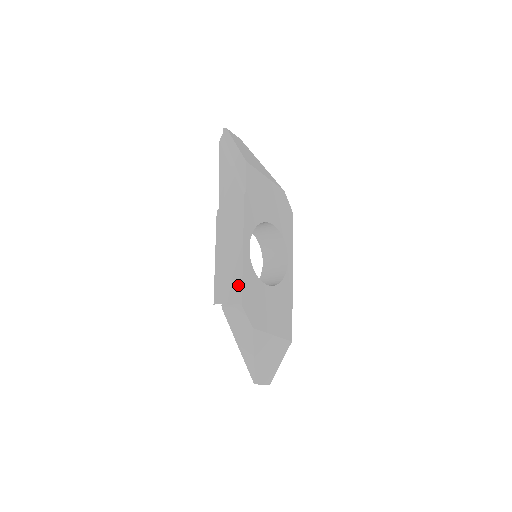
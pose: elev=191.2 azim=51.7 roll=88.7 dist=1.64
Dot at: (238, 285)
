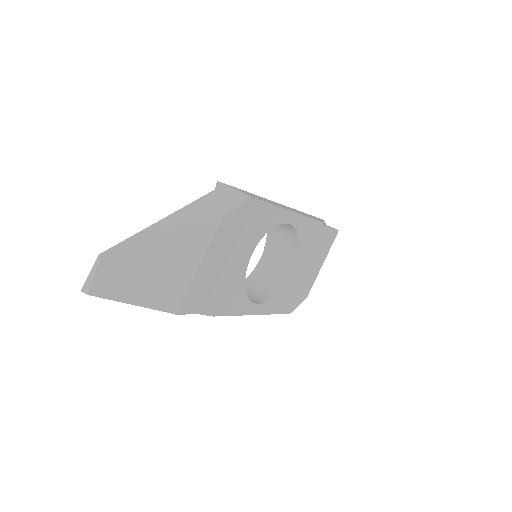
Dot at: occluded
